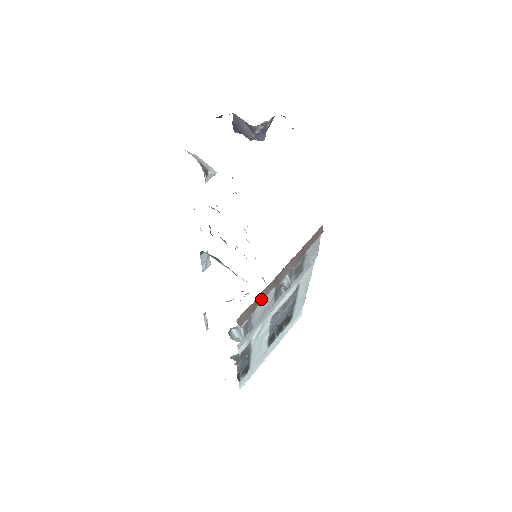
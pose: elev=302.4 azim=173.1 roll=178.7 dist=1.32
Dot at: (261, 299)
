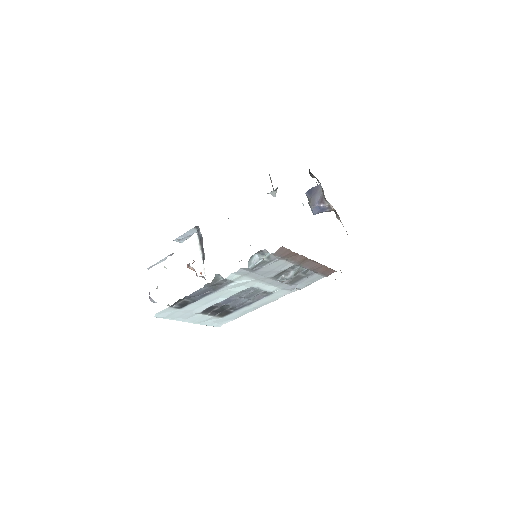
Dot at: (290, 258)
